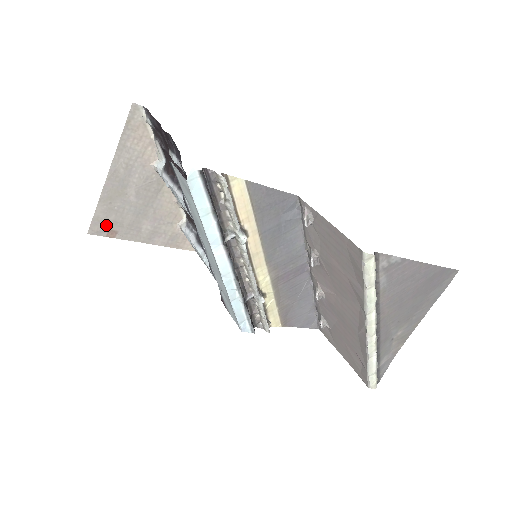
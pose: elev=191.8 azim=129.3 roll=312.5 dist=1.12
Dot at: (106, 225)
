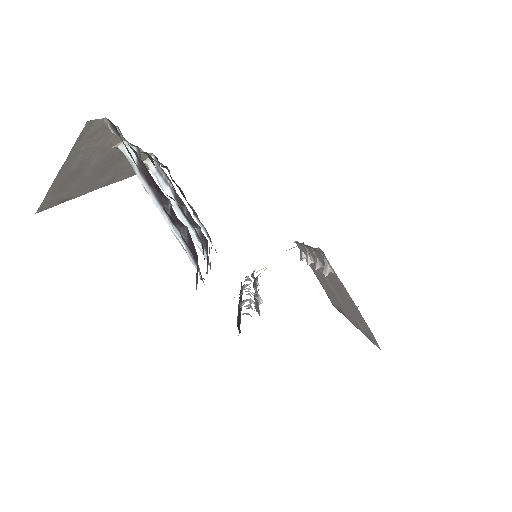
Dot at: (57, 200)
